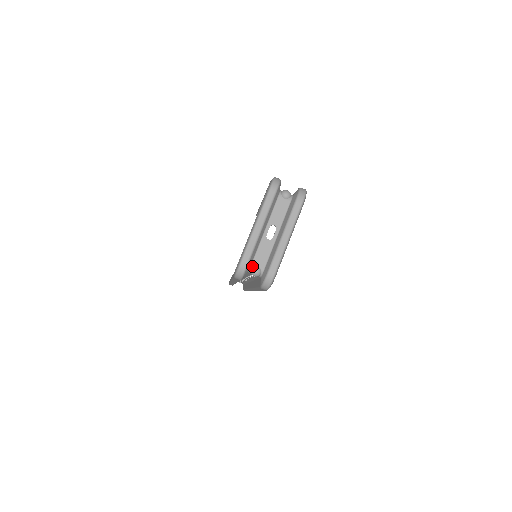
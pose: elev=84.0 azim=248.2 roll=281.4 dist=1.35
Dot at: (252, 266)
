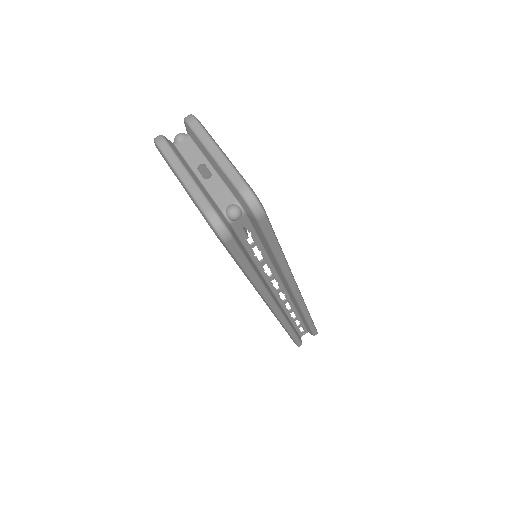
Dot at: (224, 212)
